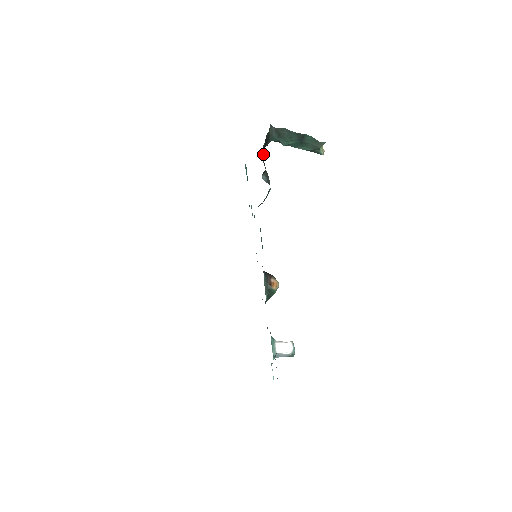
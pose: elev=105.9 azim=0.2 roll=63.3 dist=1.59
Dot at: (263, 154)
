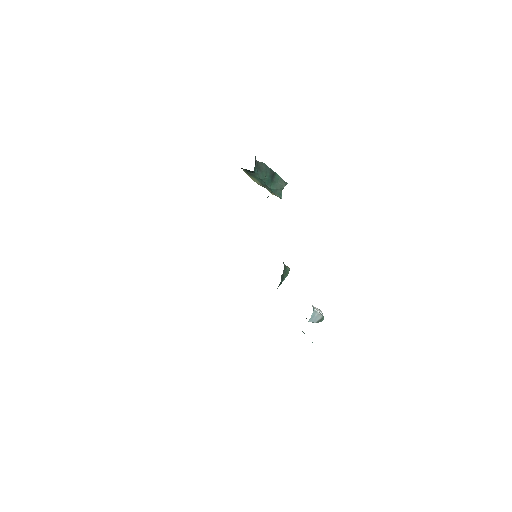
Dot at: occluded
